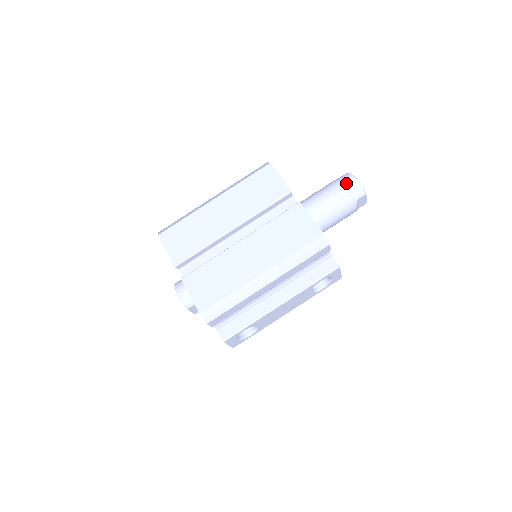
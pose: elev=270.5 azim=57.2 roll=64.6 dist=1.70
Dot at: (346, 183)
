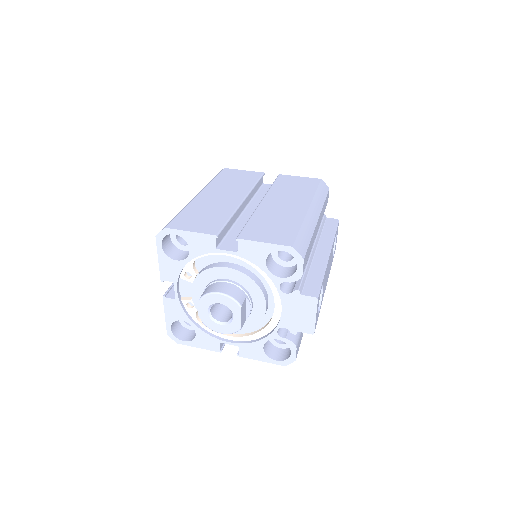
Dot at: occluded
